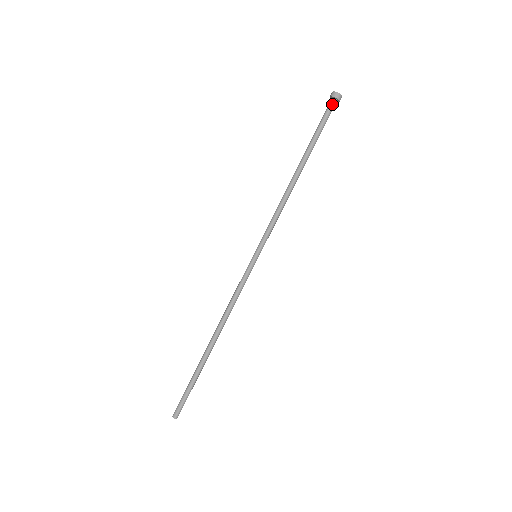
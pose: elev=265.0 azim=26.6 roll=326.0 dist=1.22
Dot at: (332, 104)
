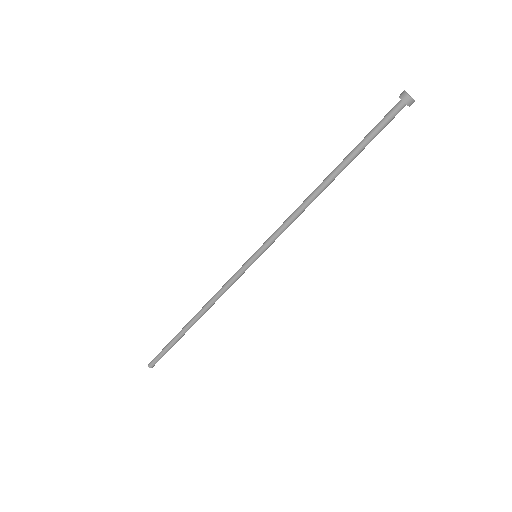
Dot at: (397, 108)
